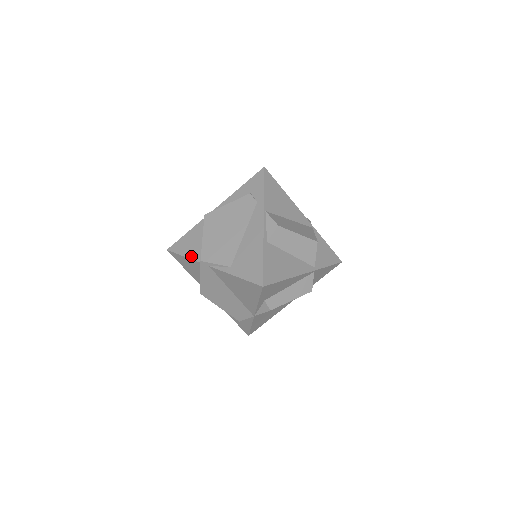
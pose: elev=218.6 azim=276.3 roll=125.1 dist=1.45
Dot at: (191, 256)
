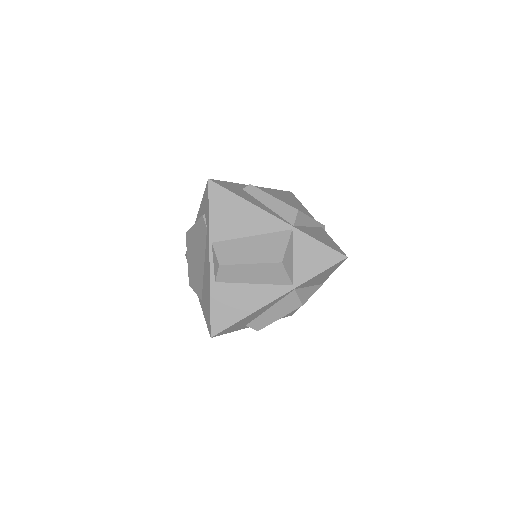
Dot at: occluded
